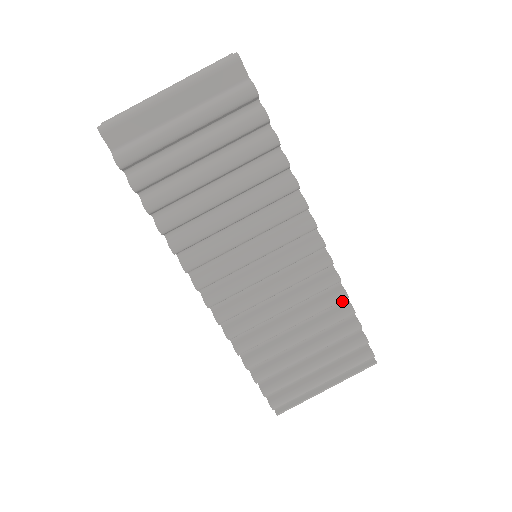
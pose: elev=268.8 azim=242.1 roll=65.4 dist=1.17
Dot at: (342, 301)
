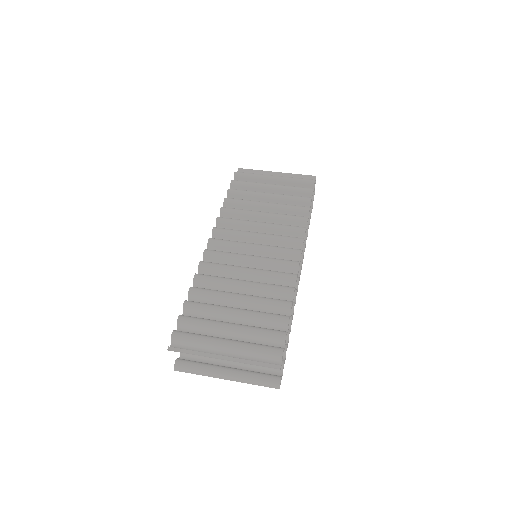
Dot at: occluded
